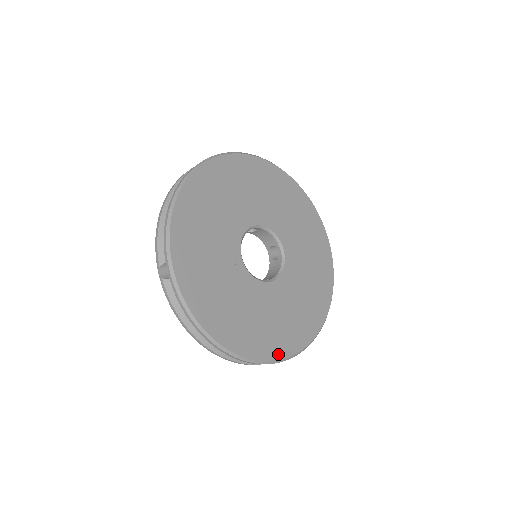
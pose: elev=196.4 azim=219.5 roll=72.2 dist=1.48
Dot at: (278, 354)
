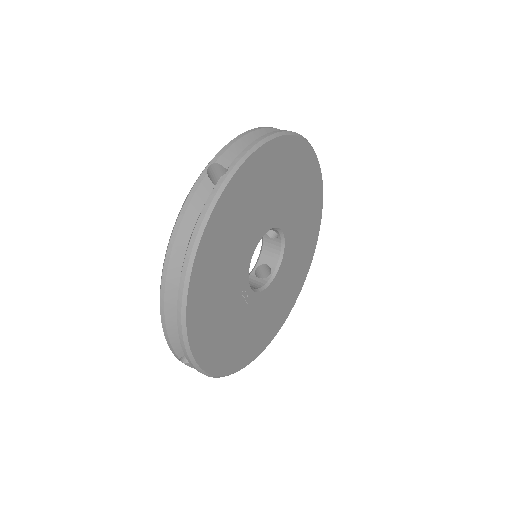
Dot at: (282, 321)
